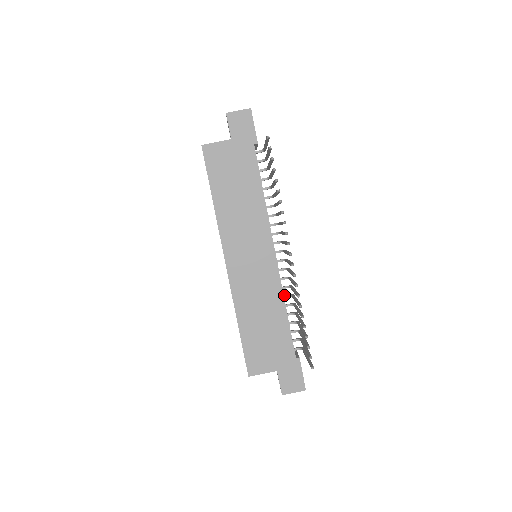
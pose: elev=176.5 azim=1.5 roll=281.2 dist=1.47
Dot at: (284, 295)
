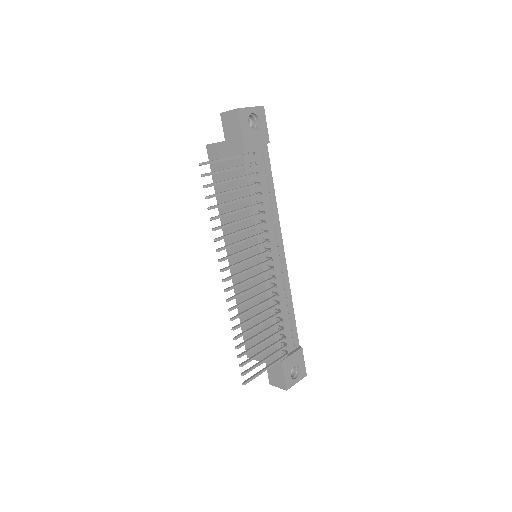
Dot at: (275, 300)
